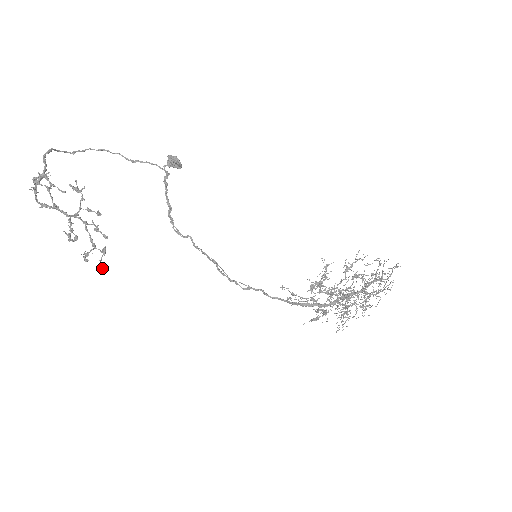
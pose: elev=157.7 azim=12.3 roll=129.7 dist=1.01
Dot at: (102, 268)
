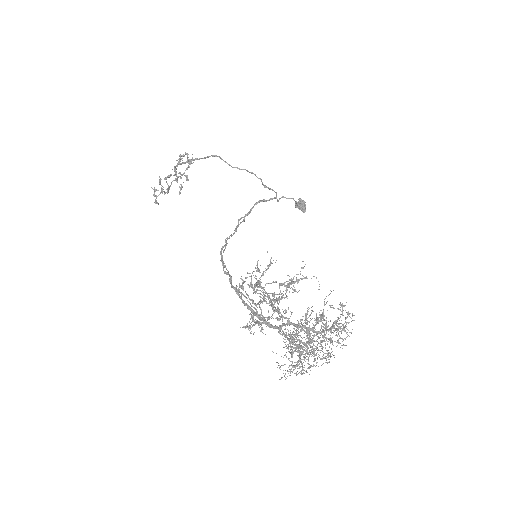
Dot at: (155, 201)
